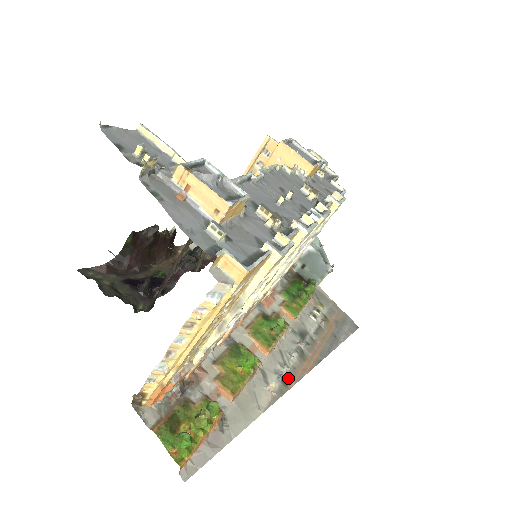
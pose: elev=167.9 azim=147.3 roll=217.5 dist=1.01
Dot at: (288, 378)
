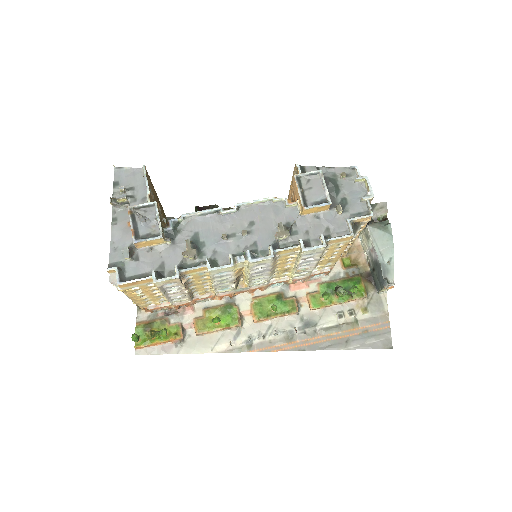
Dot at: (256, 345)
